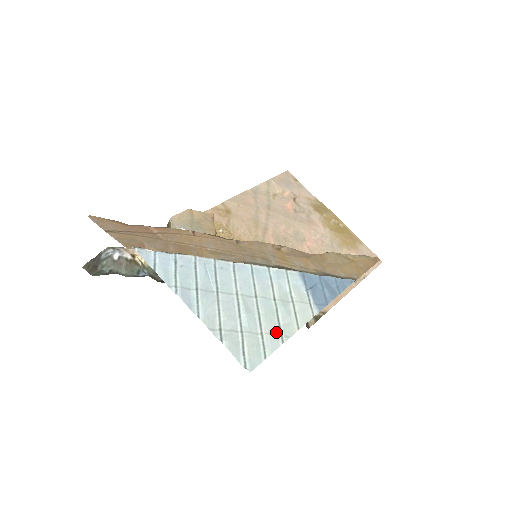
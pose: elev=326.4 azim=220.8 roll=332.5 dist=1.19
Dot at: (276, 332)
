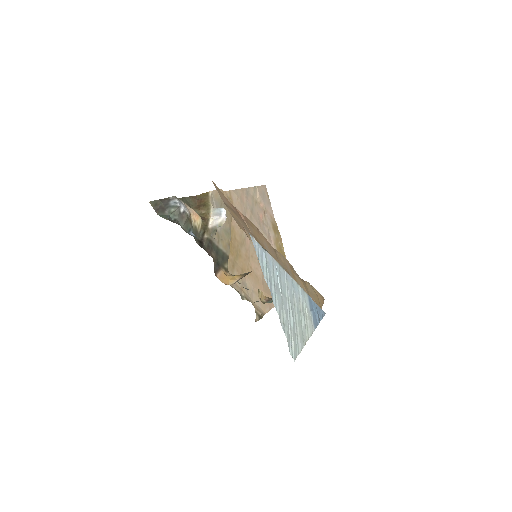
Dot at: (302, 337)
